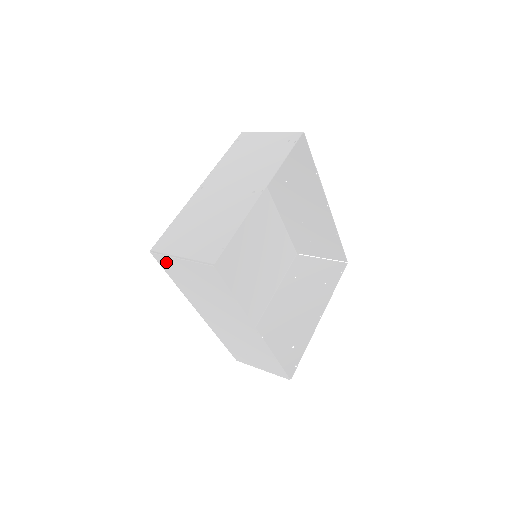
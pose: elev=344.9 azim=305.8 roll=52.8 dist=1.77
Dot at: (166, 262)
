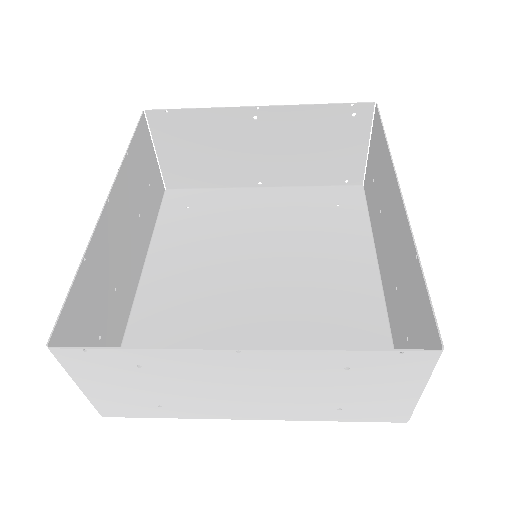
Dot at: (159, 185)
